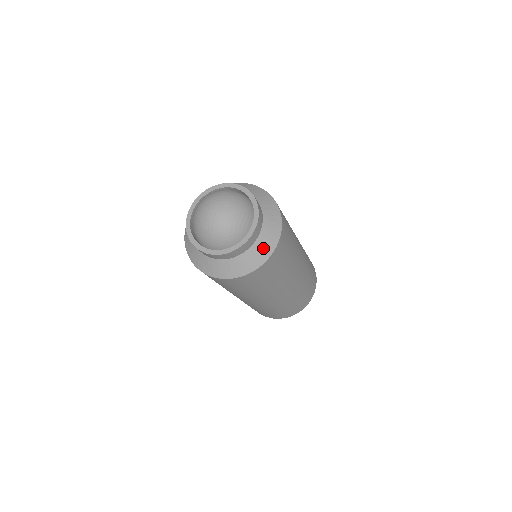
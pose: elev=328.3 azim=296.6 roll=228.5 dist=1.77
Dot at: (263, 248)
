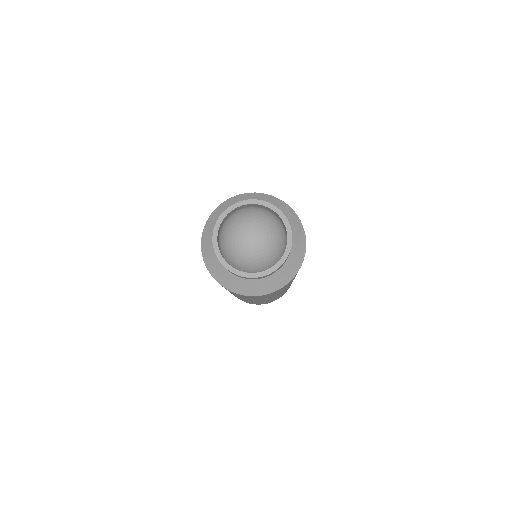
Dot at: (255, 287)
